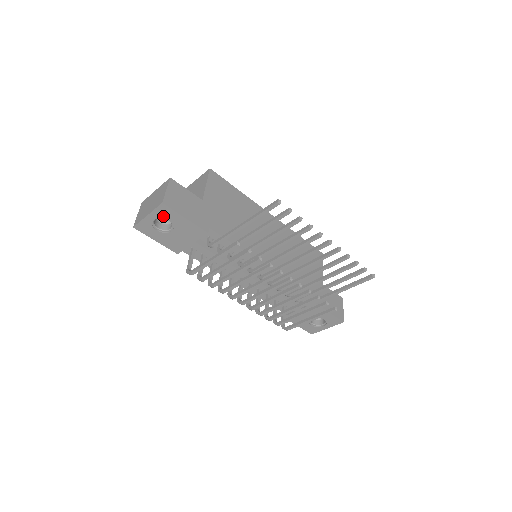
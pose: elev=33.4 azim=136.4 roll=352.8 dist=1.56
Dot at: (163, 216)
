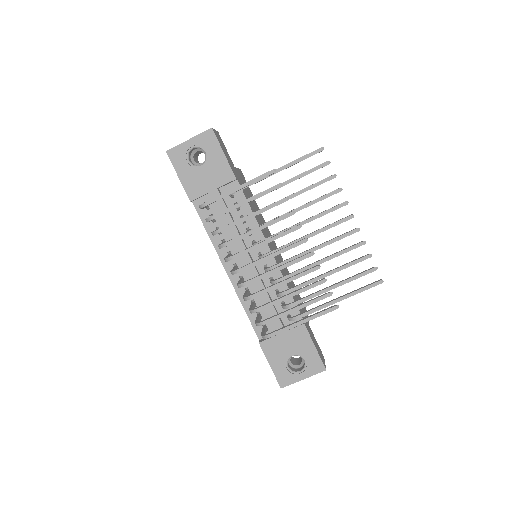
Dot at: (204, 145)
